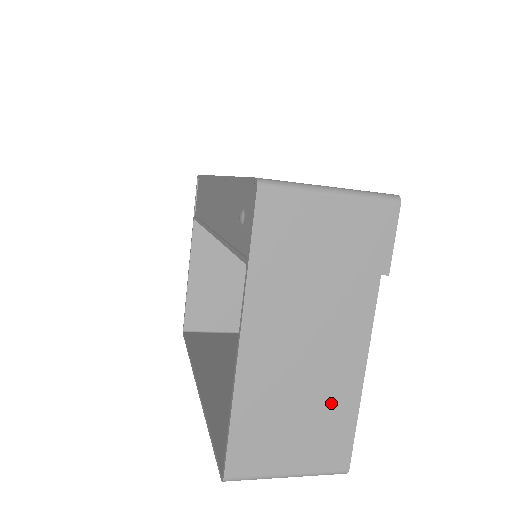
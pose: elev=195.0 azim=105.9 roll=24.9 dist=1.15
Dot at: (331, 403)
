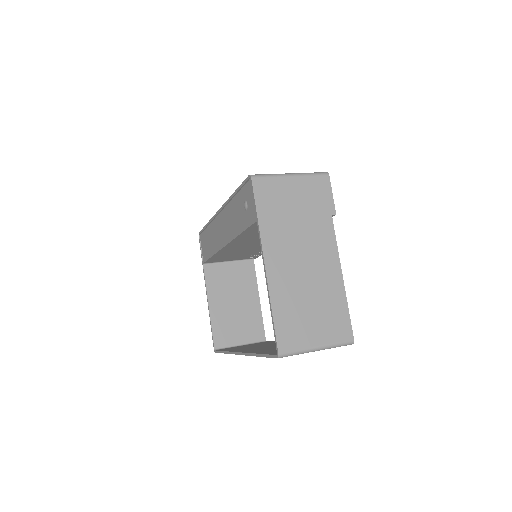
Dot at: (328, 295)
